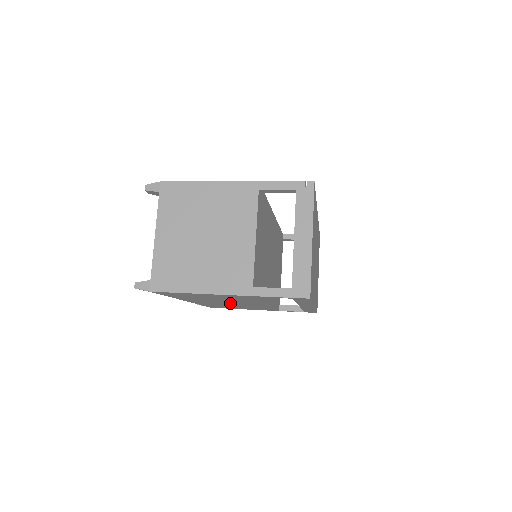
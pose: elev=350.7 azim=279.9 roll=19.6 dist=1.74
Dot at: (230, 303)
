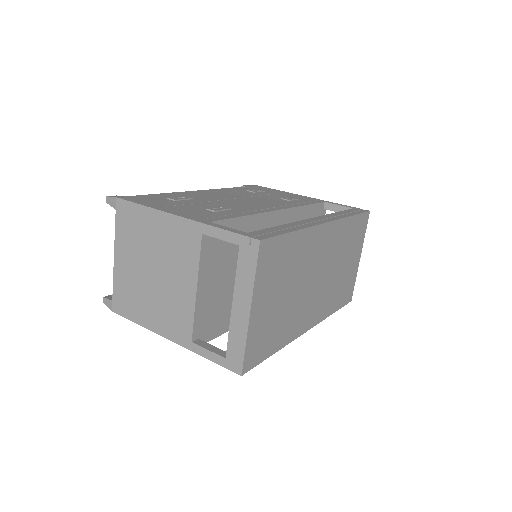
Dot at: occluded
